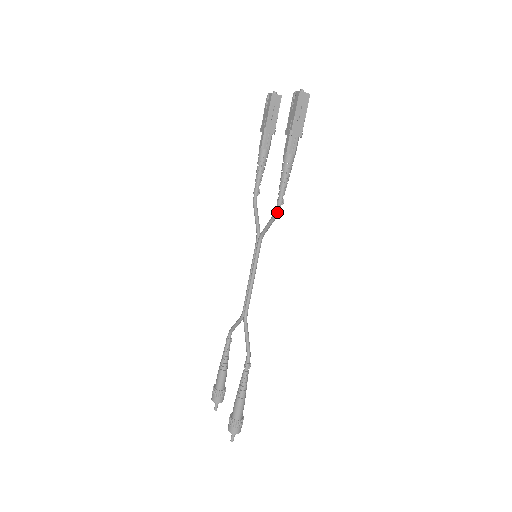
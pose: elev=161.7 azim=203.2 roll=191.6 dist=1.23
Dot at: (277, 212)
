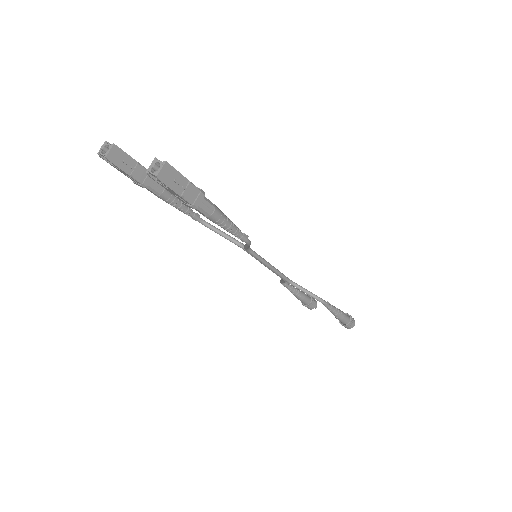
Dot at: (249, 244)
